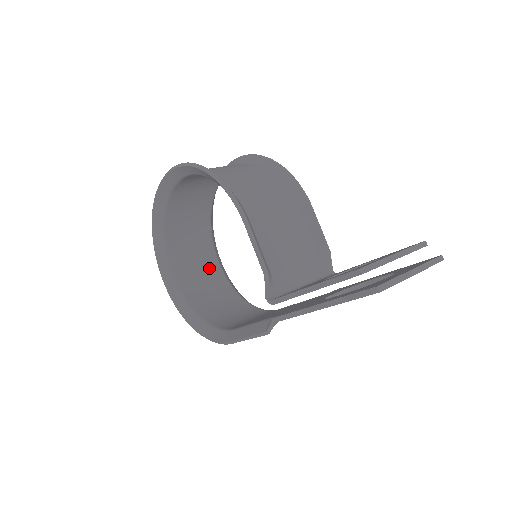
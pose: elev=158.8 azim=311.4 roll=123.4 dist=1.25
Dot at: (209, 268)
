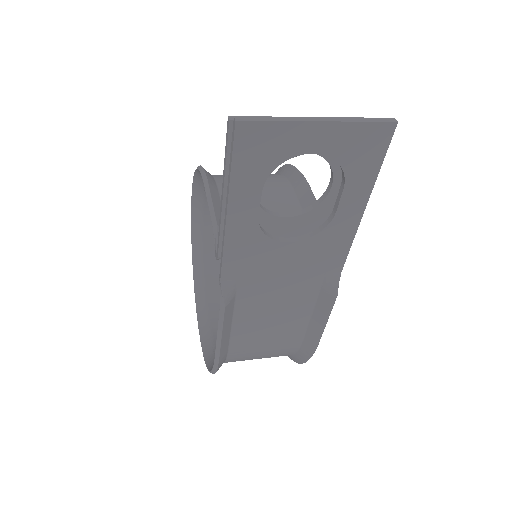
Dot at: occluded
